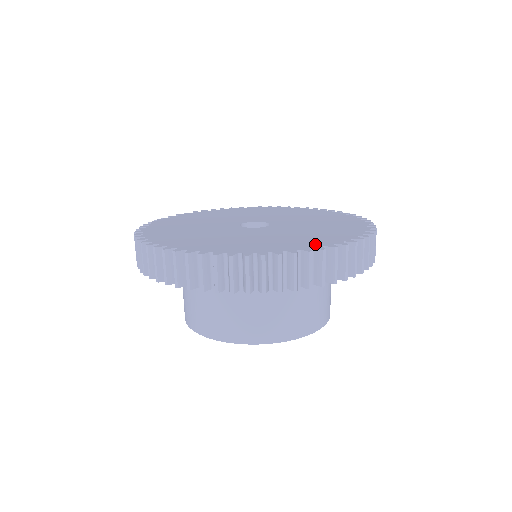
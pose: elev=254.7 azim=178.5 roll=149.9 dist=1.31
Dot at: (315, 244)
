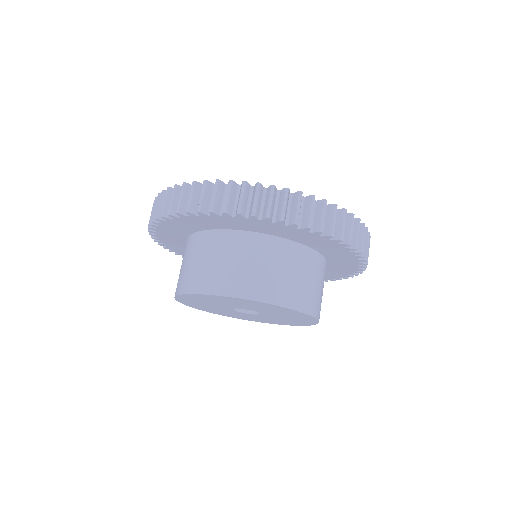
Dot at: occluded
